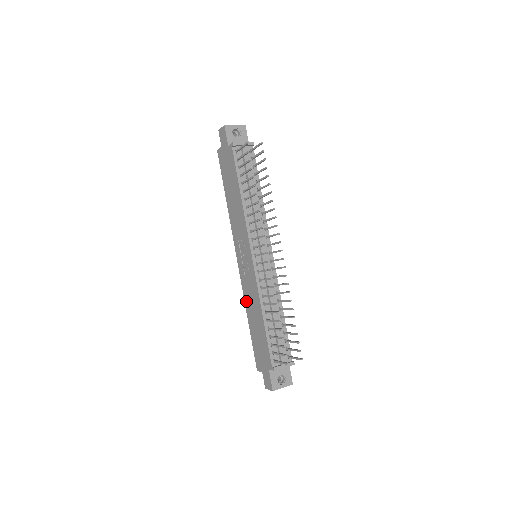
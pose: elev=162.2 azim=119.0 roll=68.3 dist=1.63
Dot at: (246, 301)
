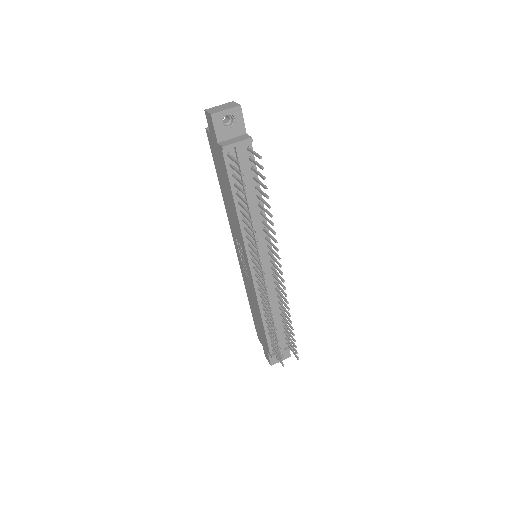
Dot at: (246, 289)
